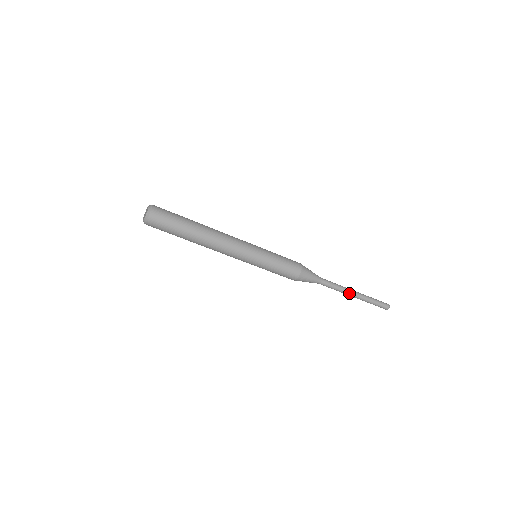
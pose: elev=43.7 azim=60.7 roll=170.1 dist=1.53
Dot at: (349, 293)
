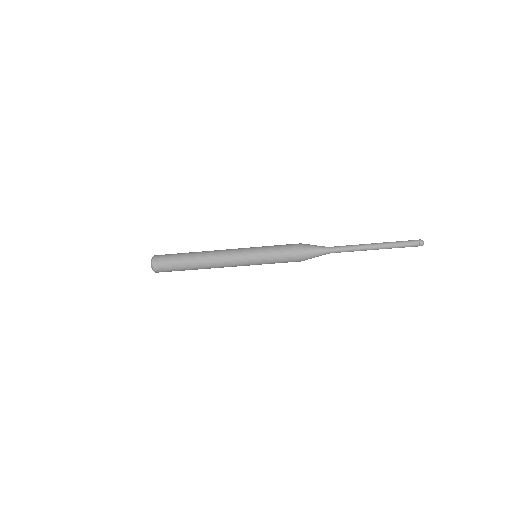
Dot at: (366, 246)
